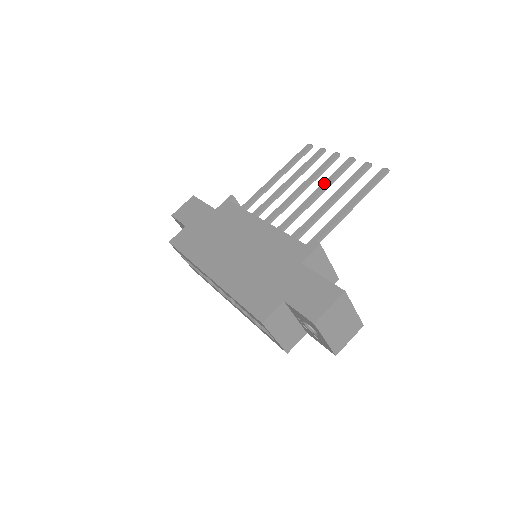
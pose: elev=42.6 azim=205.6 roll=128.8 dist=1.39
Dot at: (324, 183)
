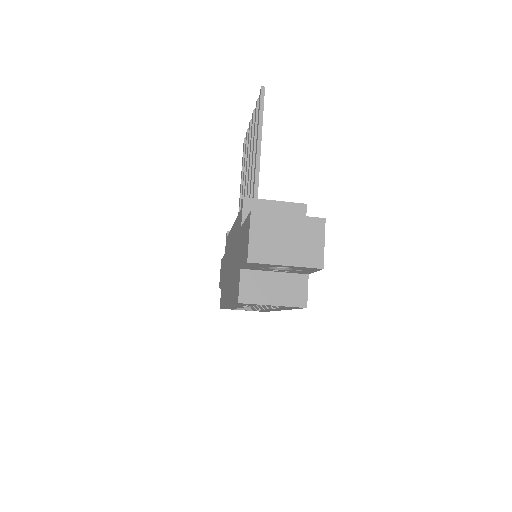
Dot at: occluded
